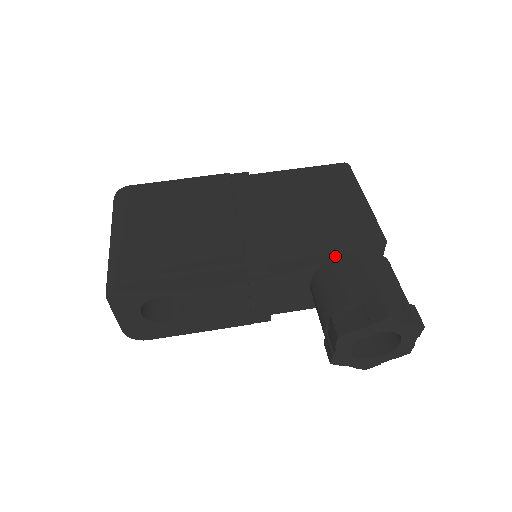
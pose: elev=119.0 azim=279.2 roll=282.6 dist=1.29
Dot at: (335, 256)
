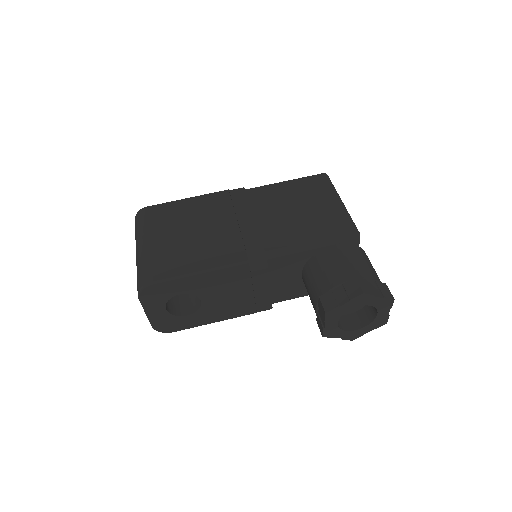
Dot at: (319, 250)
